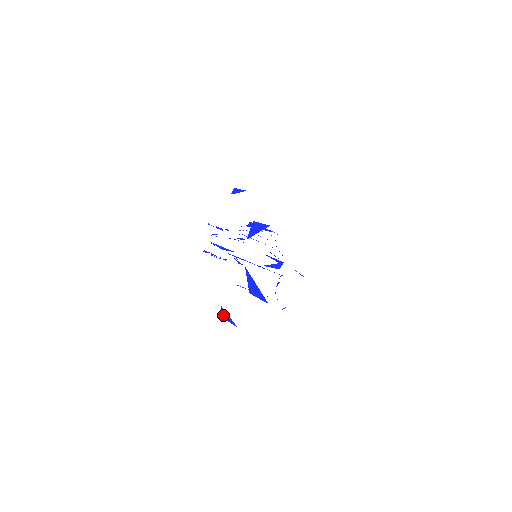
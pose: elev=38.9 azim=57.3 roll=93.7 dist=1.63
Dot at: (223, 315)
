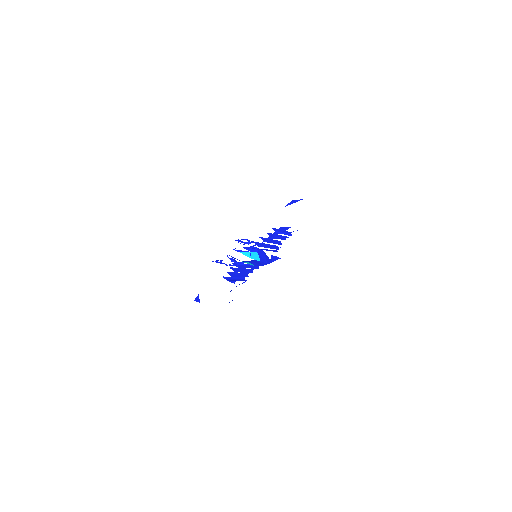
Dot at: (196, 299)
